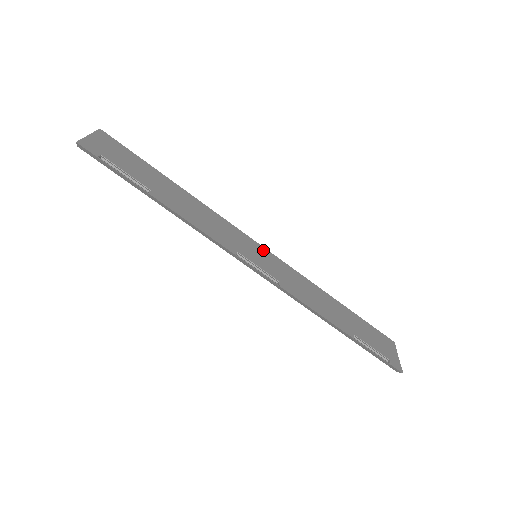
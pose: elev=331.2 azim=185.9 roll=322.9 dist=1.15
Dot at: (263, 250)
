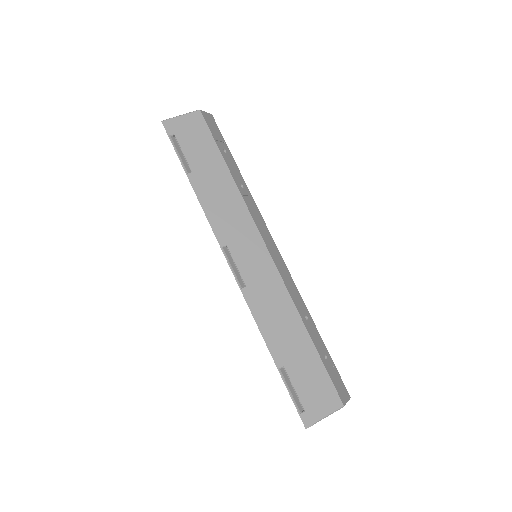
Dot at: (264, 255)
